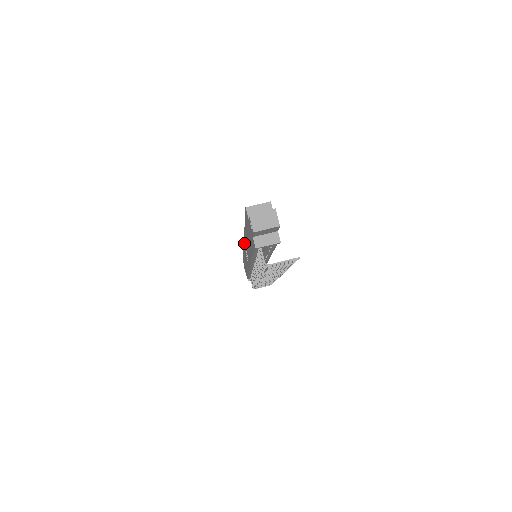
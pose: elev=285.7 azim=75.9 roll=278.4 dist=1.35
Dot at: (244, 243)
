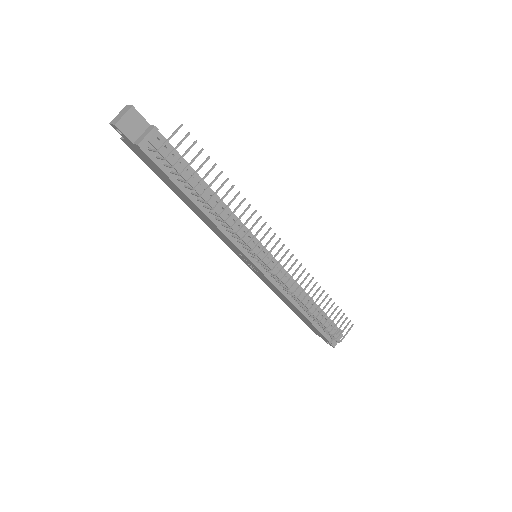
Dot at: (233, 251)
